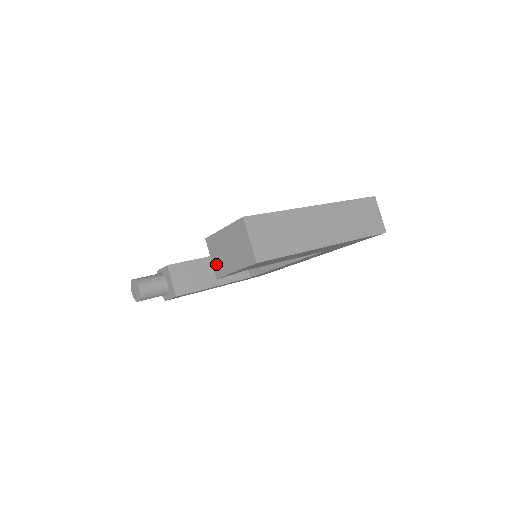
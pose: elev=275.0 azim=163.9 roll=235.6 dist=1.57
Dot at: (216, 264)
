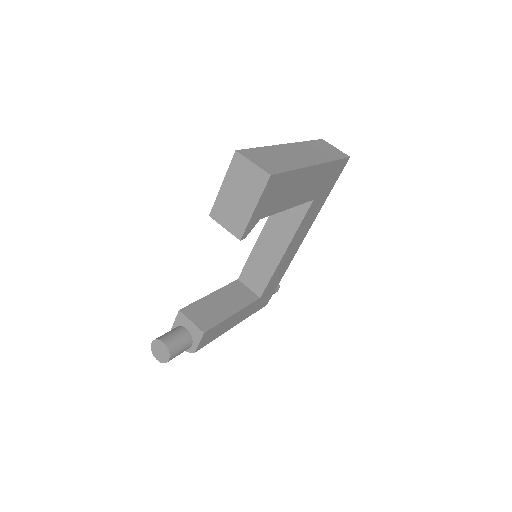
Dot at: (232, 226)
